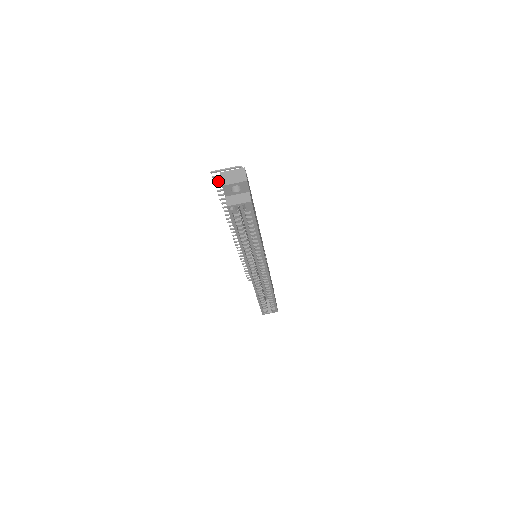
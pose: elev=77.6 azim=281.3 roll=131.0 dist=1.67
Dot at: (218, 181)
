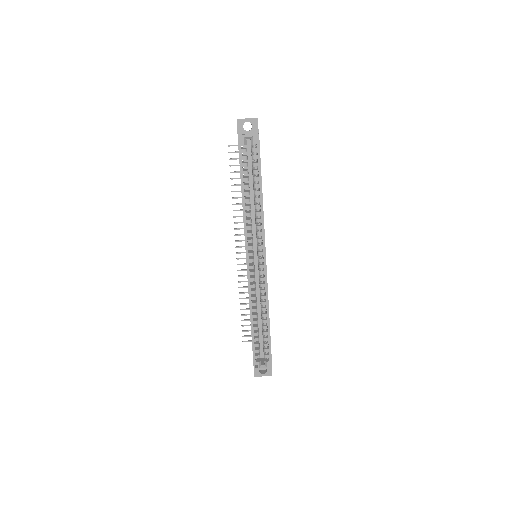
Dot at: (233, 158)
